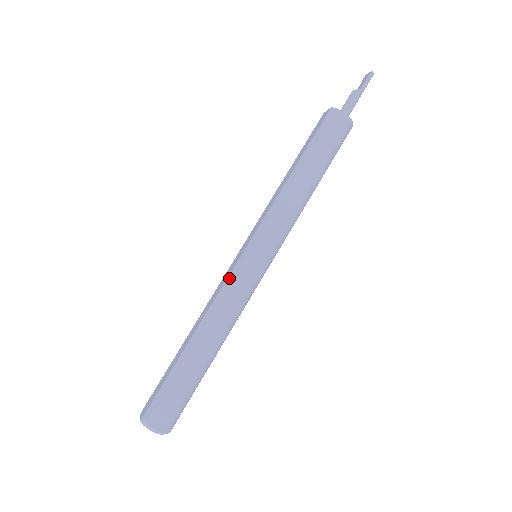
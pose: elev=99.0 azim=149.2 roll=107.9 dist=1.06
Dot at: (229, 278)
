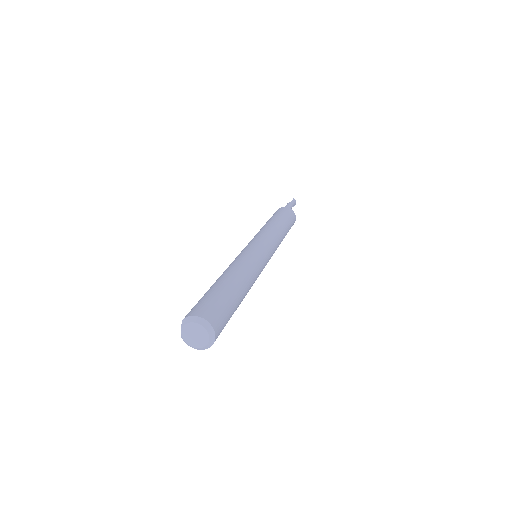
Dot at: (238, 256)
